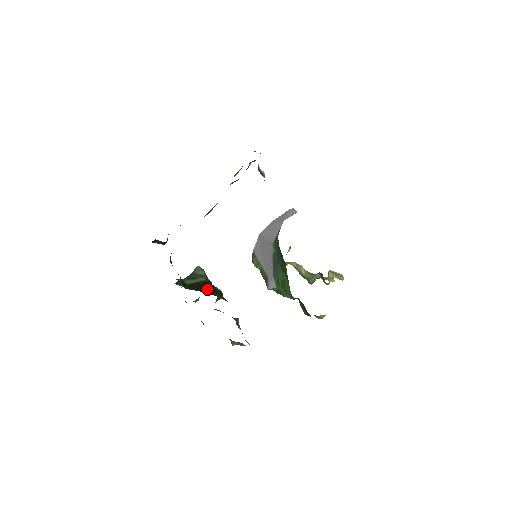
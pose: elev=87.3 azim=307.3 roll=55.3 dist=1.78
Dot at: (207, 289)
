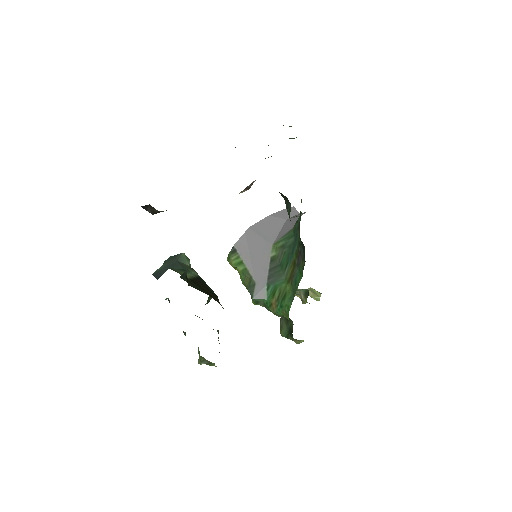
Dot at: (206, 289)
